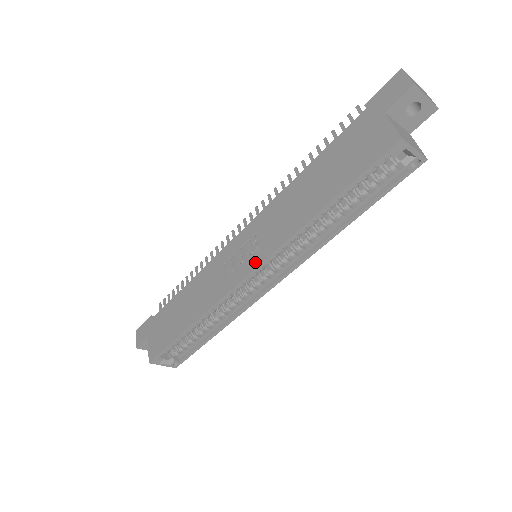
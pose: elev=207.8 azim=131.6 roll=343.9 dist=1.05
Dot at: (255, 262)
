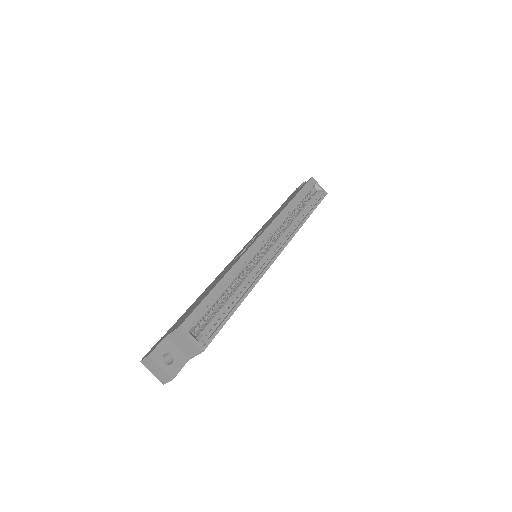
Dot at: (261, 233)
